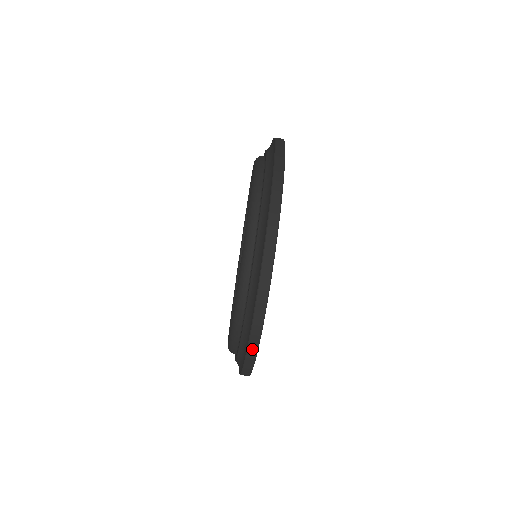
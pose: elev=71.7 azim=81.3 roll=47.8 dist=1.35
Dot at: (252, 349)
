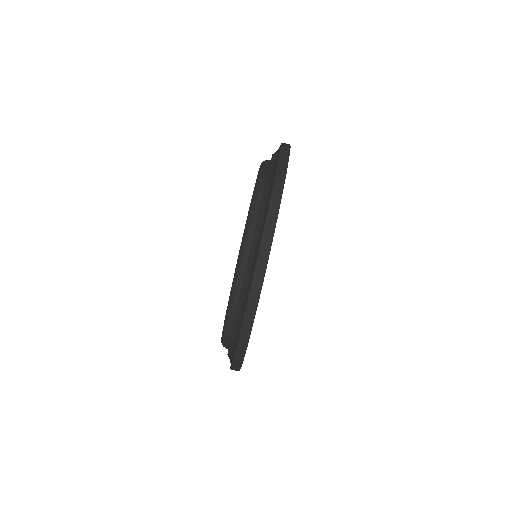
Dot at: (244, 336)
